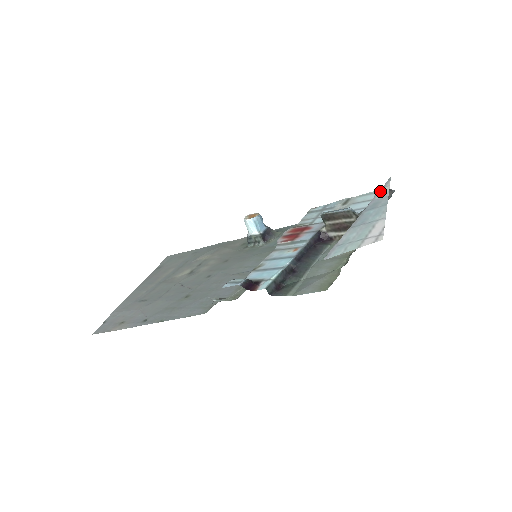
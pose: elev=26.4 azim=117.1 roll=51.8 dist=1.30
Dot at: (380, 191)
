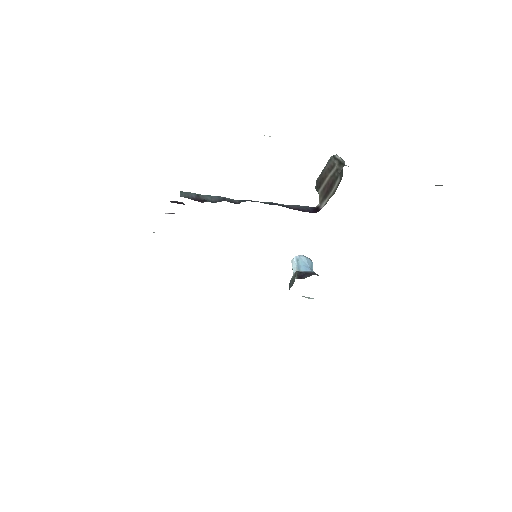
Dot at: occluded
